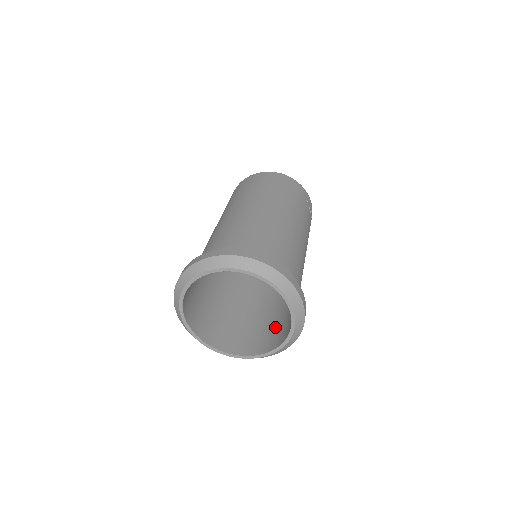
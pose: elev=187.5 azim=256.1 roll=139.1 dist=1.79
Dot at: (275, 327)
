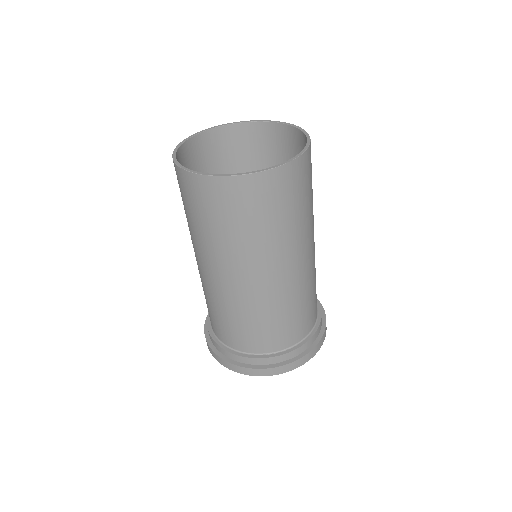
Dot at: occluded
